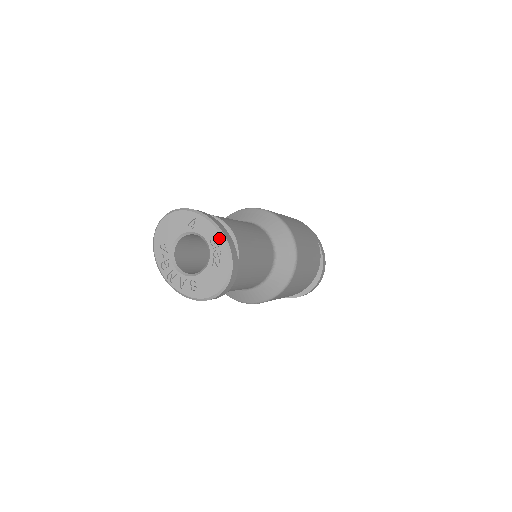
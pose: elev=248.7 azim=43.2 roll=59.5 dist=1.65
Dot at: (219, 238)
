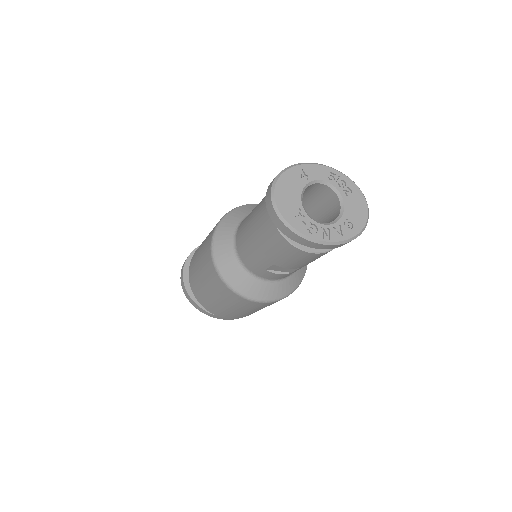
Dot at: (332, 171)
